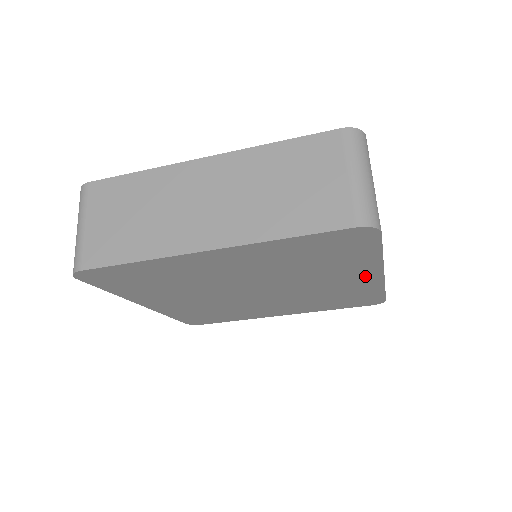
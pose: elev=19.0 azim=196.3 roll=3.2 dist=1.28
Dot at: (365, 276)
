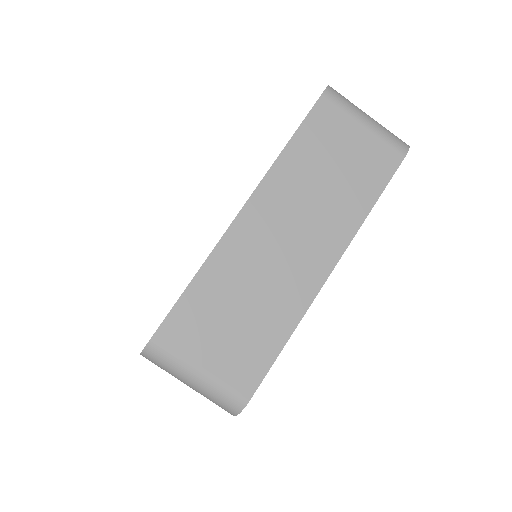
Dot at: occluded
